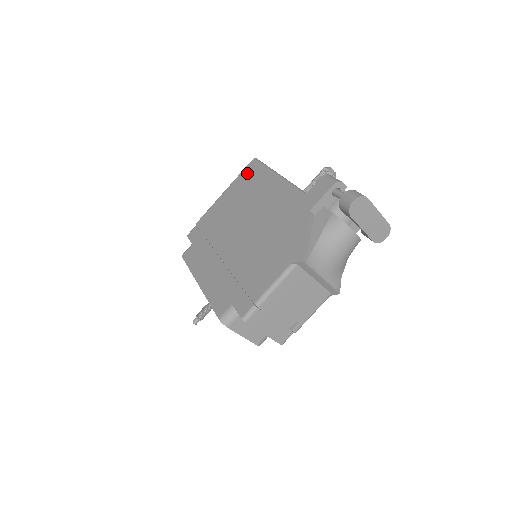
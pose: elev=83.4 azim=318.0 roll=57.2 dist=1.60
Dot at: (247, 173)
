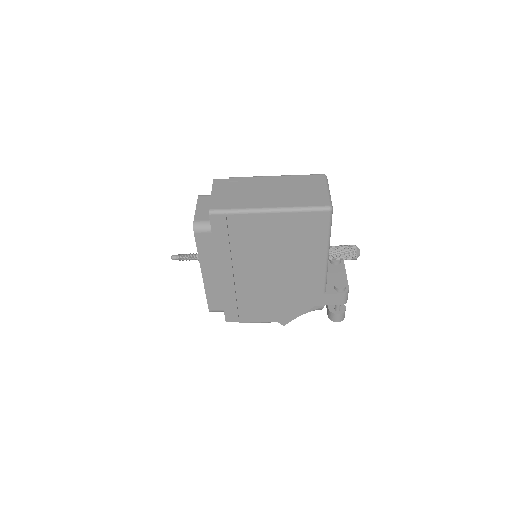
Dot at: (312, 221)
